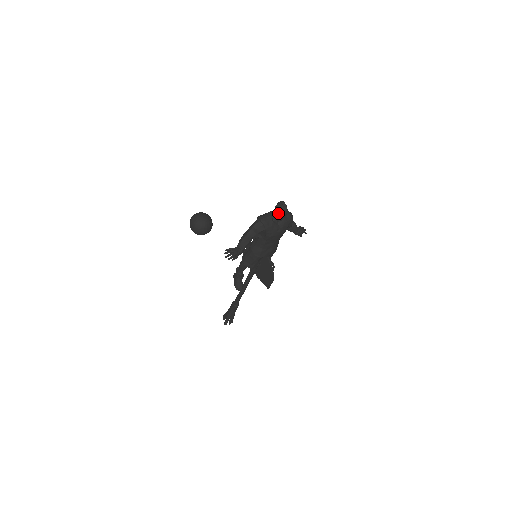
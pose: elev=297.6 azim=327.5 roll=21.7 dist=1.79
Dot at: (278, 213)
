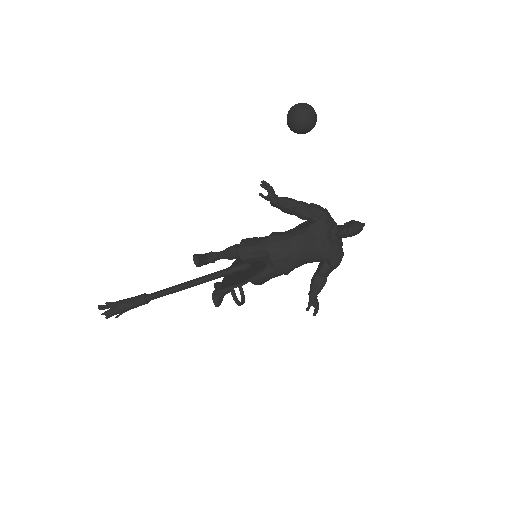
Dot at: (347, 225)
